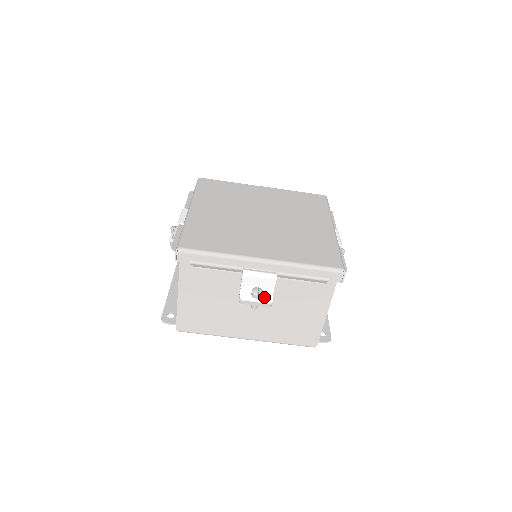
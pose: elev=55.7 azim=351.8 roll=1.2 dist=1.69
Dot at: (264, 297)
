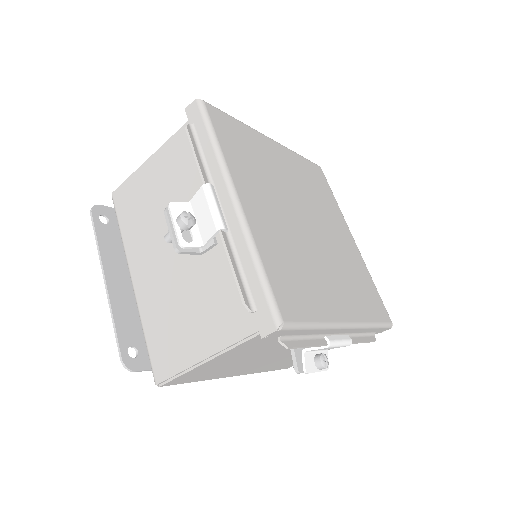
Dot at: occluded
